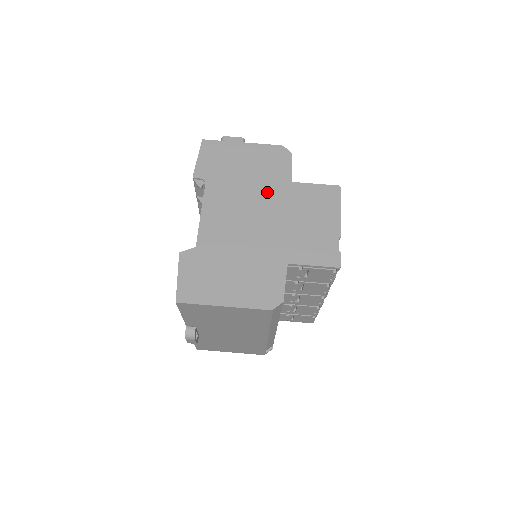
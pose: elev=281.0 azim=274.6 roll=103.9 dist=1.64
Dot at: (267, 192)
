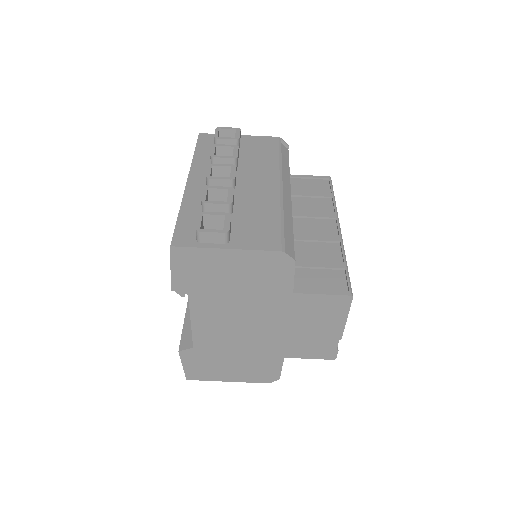
Dot at: (263, 304)
